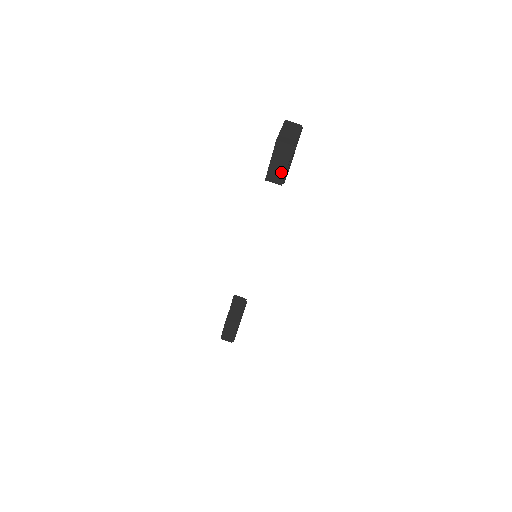
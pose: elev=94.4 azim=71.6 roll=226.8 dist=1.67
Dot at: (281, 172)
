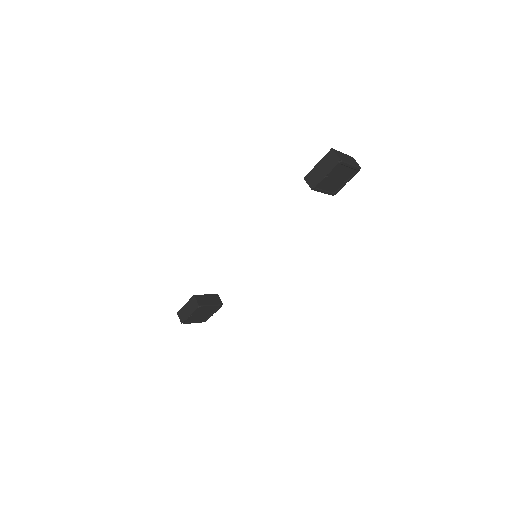
Dot at: (318, 177)
